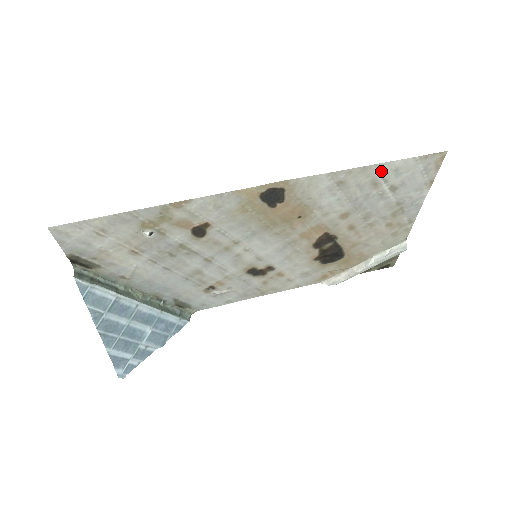
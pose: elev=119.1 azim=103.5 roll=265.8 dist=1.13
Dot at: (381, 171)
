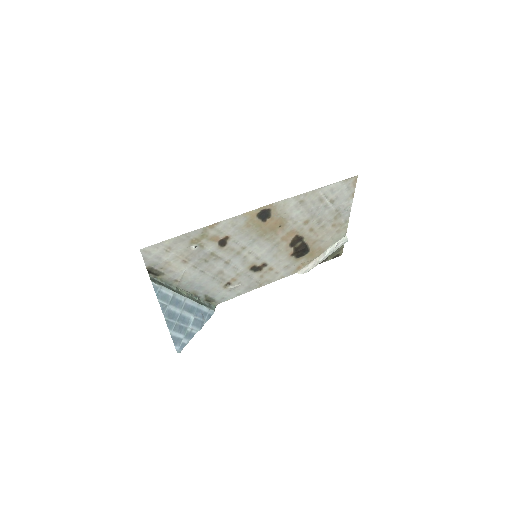
Dot at: (323, 192)
